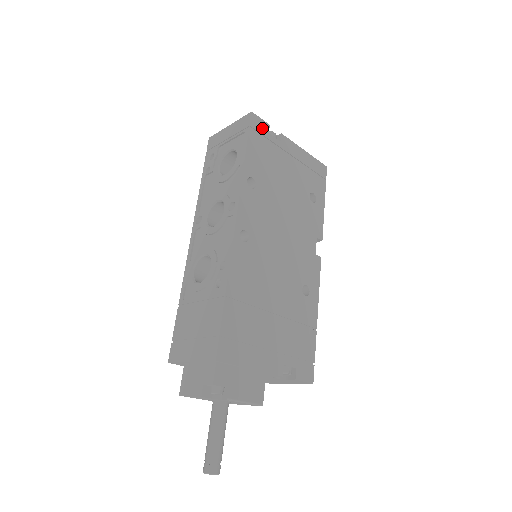
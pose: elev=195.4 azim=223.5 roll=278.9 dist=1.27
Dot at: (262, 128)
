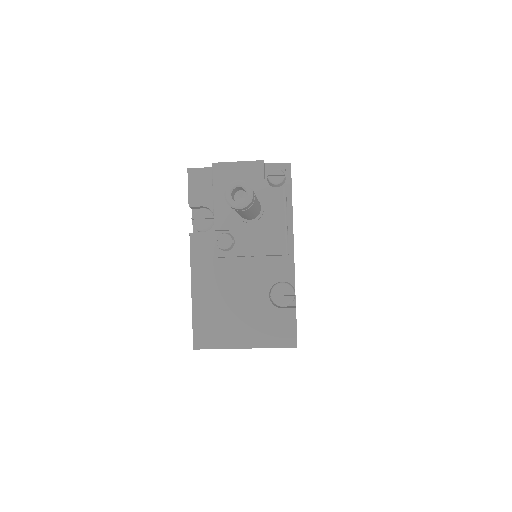
Dot at: occluded
